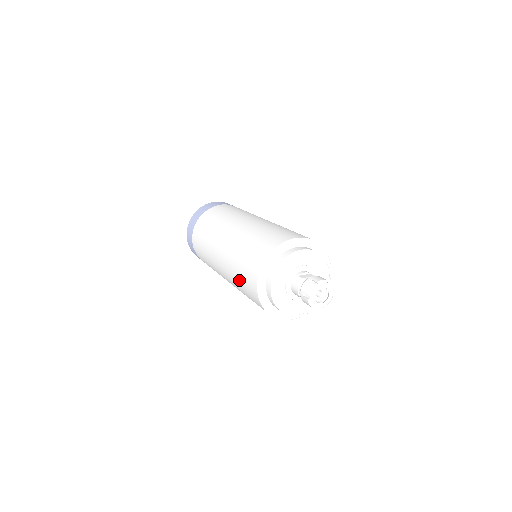
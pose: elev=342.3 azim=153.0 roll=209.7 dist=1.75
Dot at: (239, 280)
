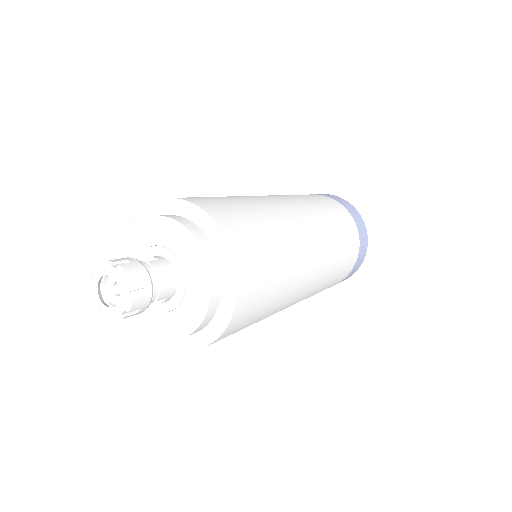
Dot at: occluded
